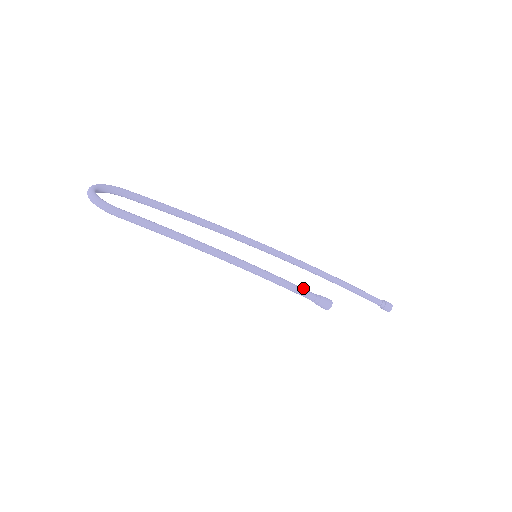
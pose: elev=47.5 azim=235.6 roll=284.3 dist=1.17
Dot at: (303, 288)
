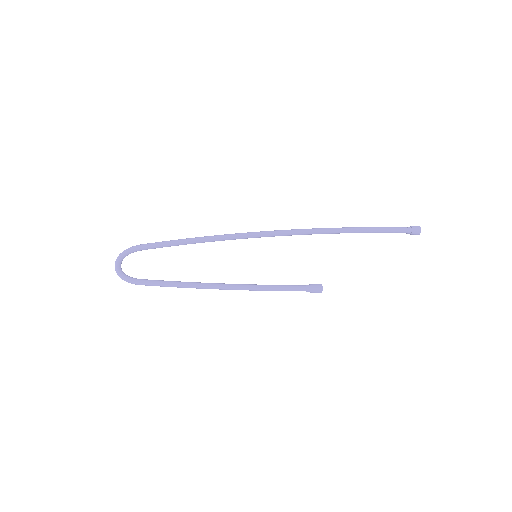
Dot at: (293, 287)
